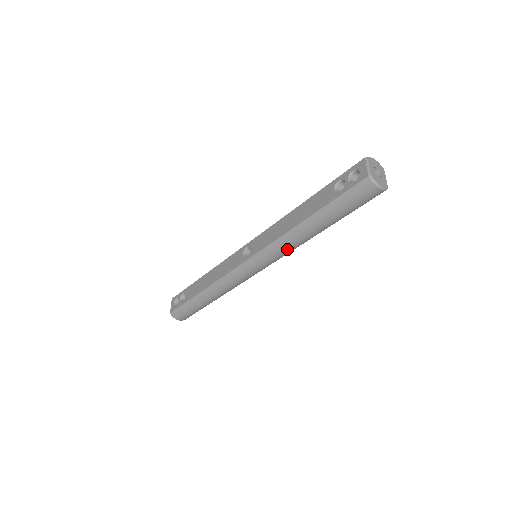
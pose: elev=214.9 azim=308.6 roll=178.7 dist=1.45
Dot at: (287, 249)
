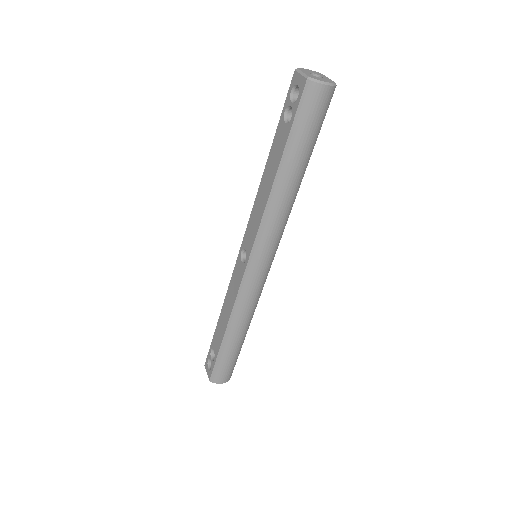
Dot at: (279, 222)
